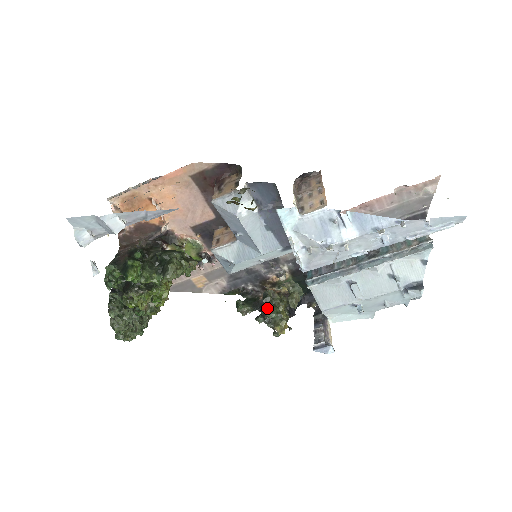
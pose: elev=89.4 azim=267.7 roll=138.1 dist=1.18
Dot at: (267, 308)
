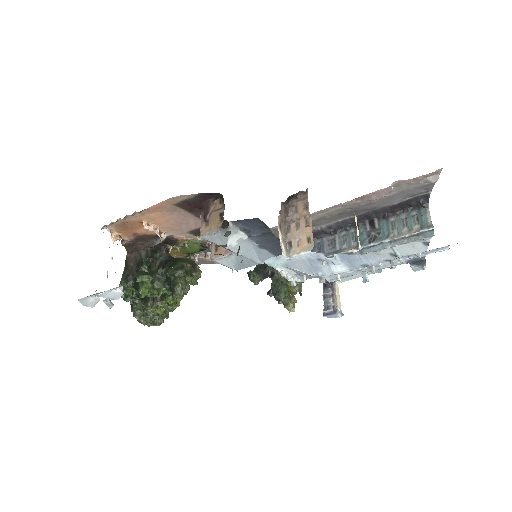
Dot at: (275, 287)
